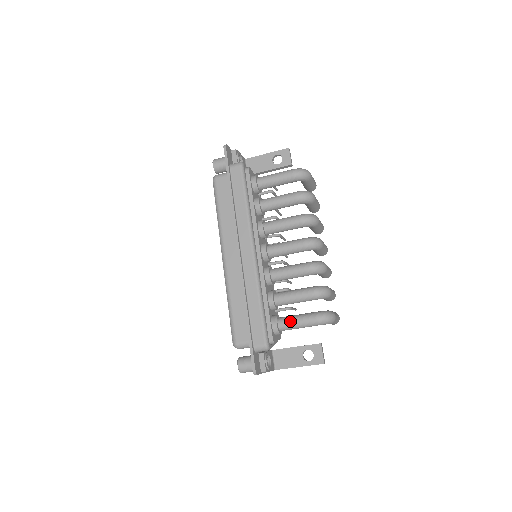
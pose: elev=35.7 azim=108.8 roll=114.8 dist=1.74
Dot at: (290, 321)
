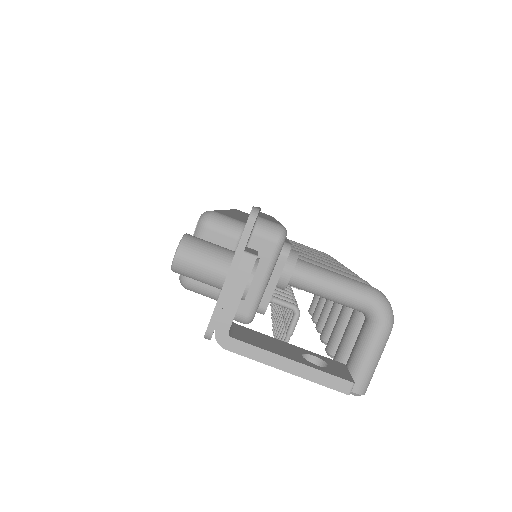
Dot at: occluded
